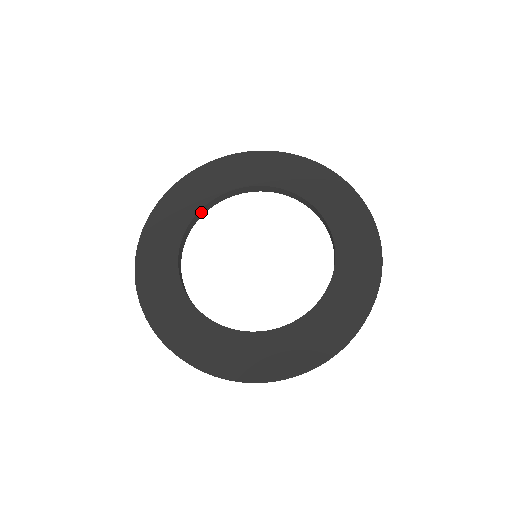
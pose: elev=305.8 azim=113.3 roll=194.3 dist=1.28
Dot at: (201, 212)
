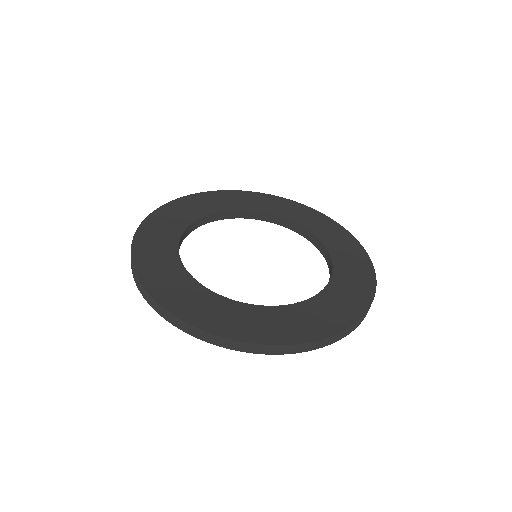
Dot at: (200, 222)
